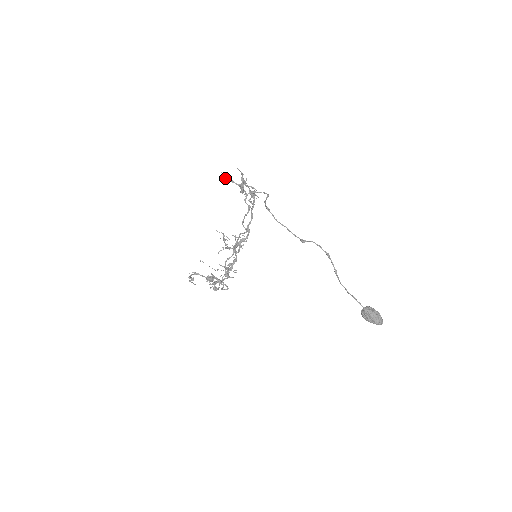
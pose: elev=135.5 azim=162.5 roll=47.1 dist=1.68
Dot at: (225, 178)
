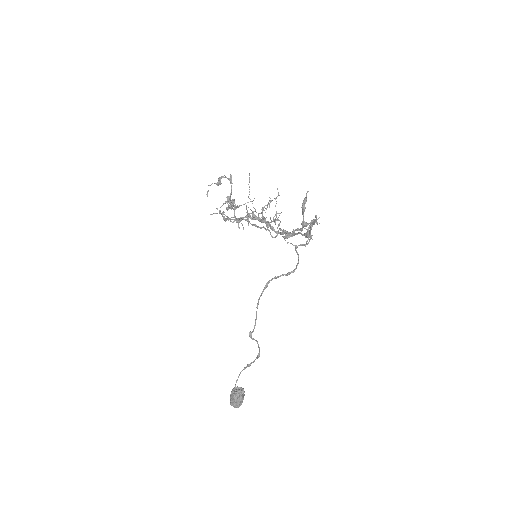
Dot at: (304, 200)
